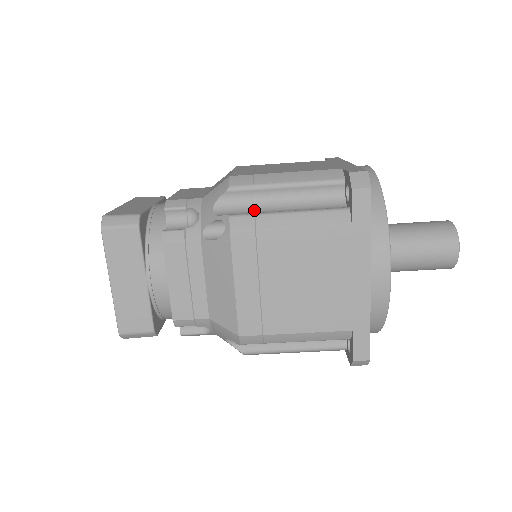
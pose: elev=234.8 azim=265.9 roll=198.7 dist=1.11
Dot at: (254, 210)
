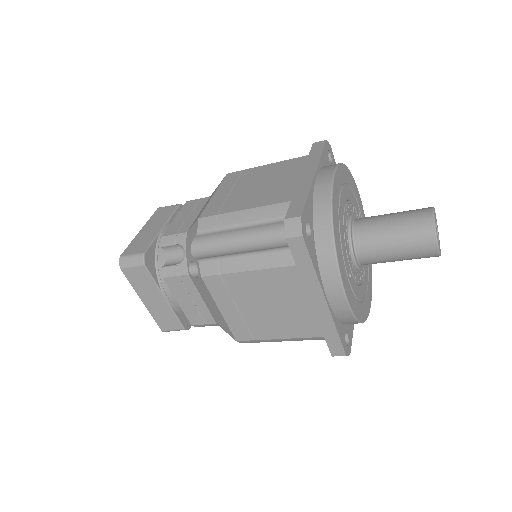
Dot at: (221, 249)
